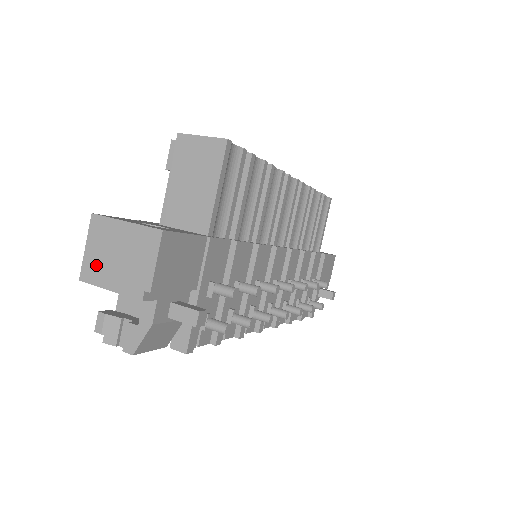
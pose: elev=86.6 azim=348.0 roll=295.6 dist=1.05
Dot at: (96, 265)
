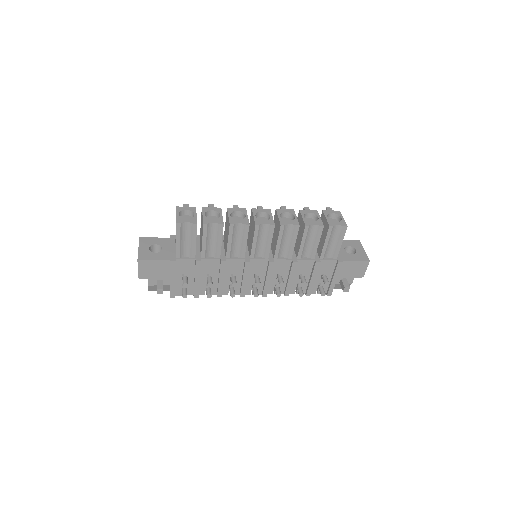
Dot at: occluded
